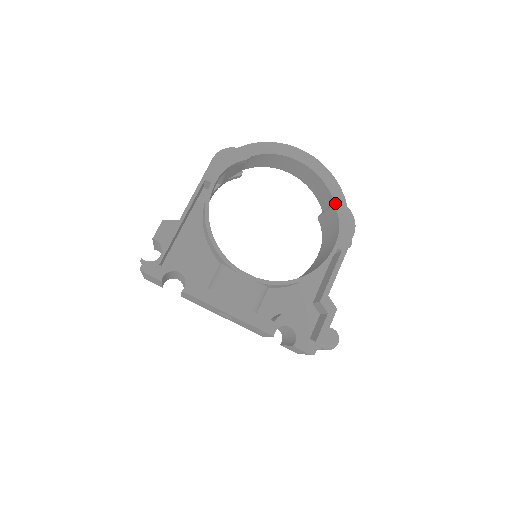
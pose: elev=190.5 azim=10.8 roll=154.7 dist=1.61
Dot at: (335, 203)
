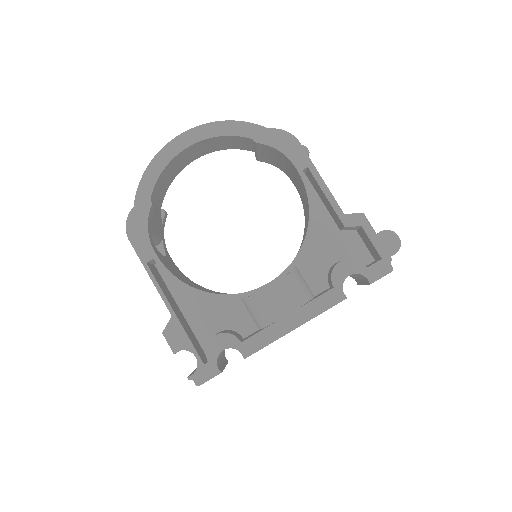
Dot at: (254, 140)
